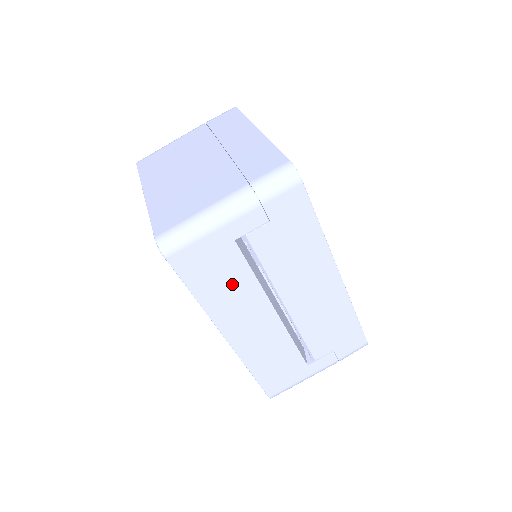
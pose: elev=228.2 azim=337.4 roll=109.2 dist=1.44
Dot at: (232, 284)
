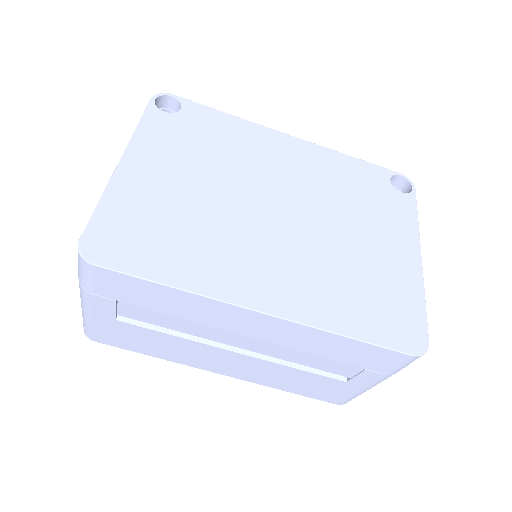
Dot at: (164, 344)
